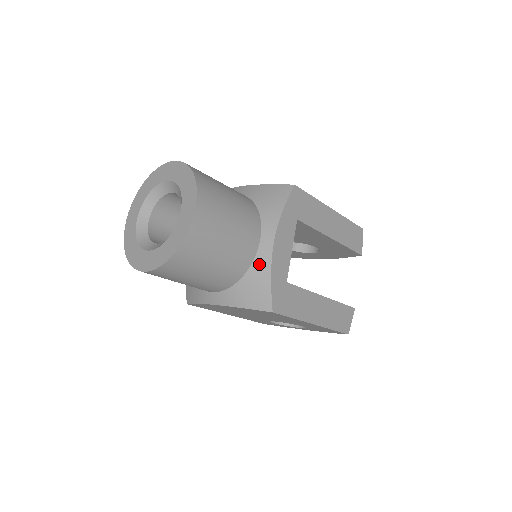
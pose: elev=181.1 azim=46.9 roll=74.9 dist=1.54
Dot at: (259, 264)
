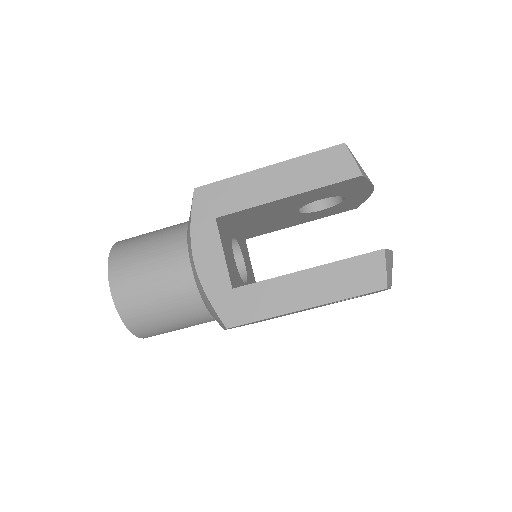
Dot at: (199, 288)
